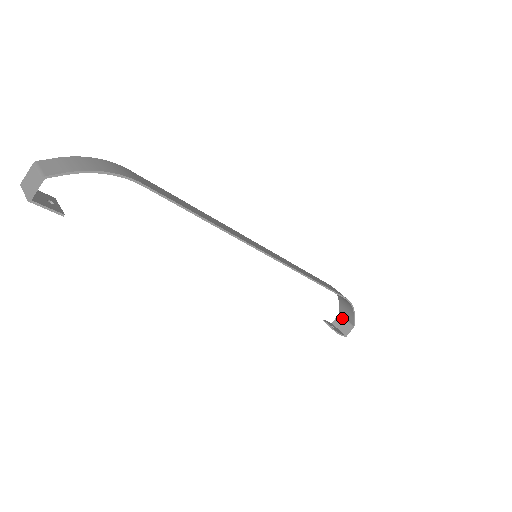
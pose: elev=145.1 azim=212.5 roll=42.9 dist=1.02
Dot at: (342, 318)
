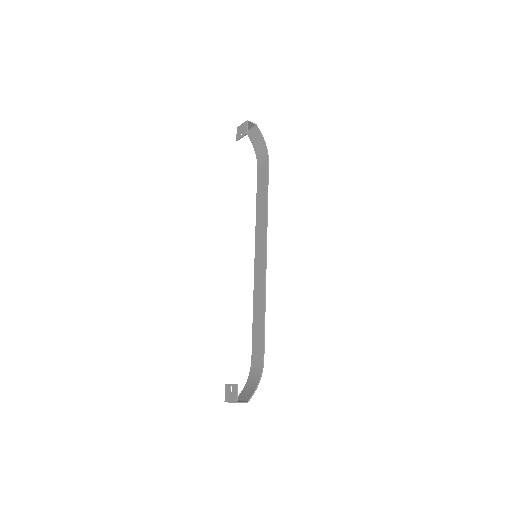
Dot at: occluded
